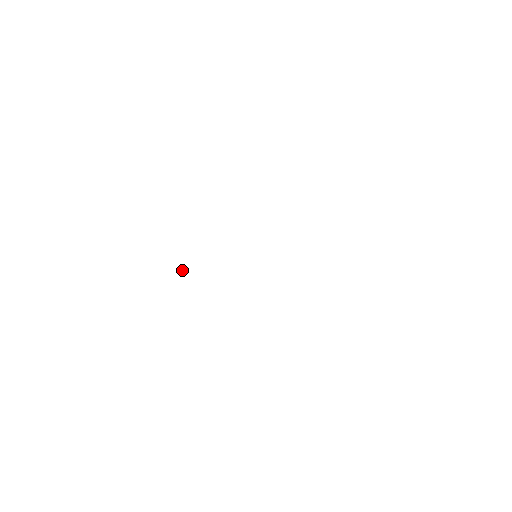
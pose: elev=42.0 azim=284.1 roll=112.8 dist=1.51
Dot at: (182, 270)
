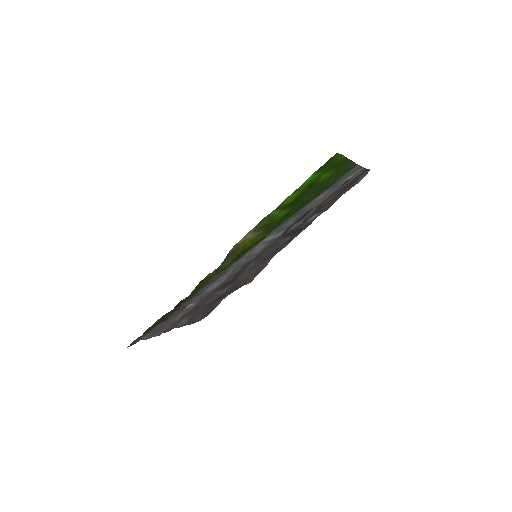
Dot at: (191, 304)
